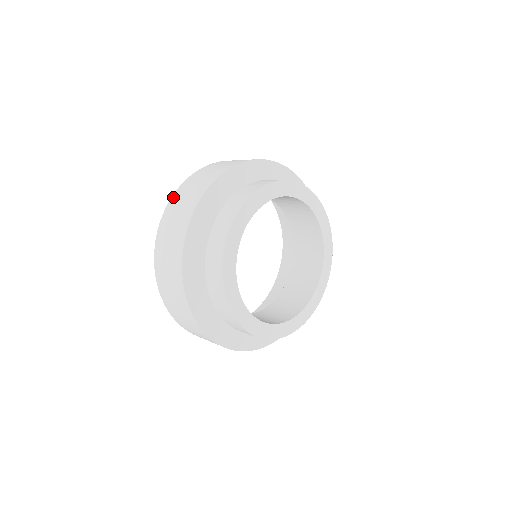
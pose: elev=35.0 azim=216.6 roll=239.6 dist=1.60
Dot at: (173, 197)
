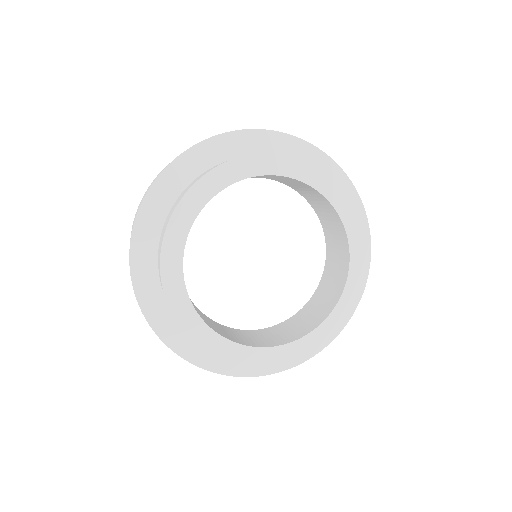
Dot at: occluded
